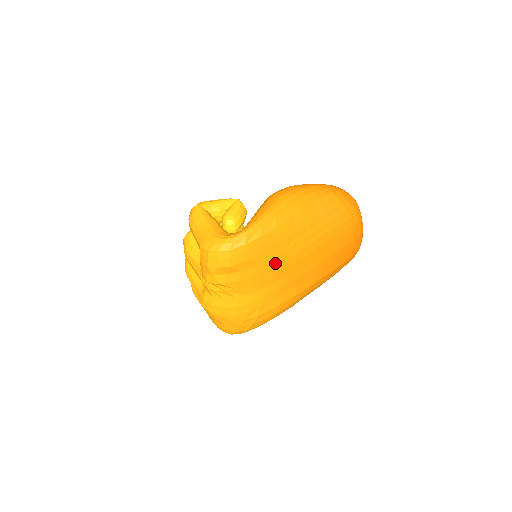
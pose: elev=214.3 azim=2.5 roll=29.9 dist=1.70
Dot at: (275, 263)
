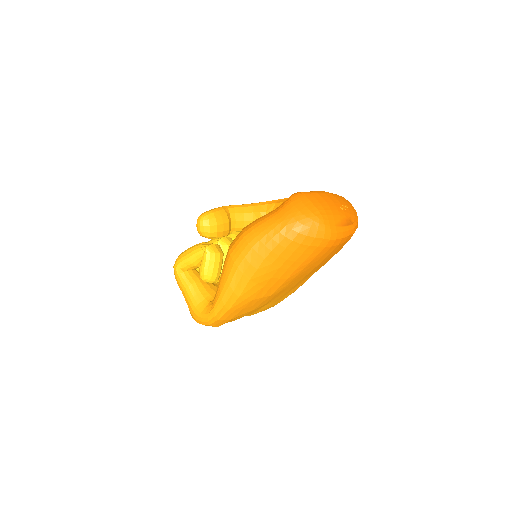
Dot at: (258, 305)
